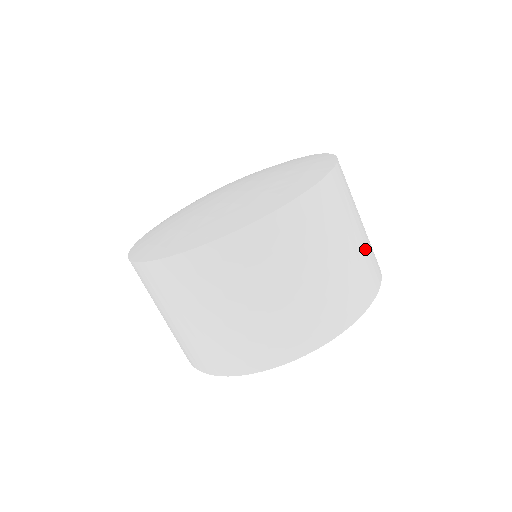
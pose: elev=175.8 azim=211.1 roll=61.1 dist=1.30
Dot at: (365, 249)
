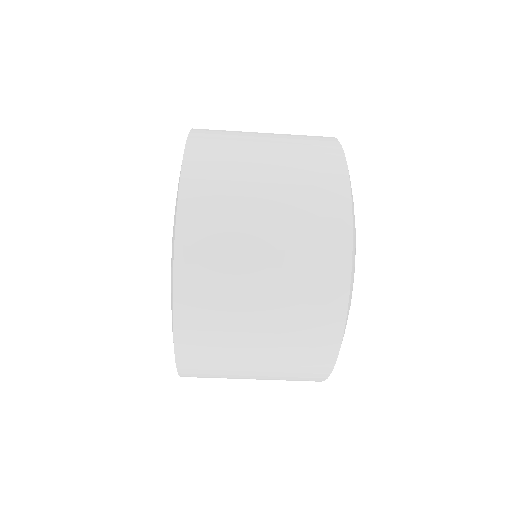
Dot at: (293, 203)
